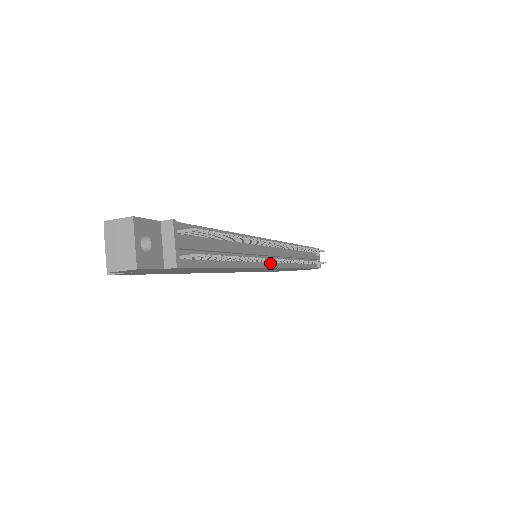
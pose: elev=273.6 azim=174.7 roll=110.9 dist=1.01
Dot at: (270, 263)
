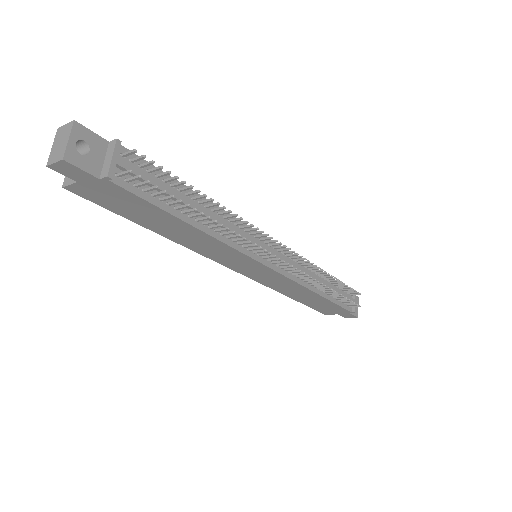
Dot at: (263, 259)
